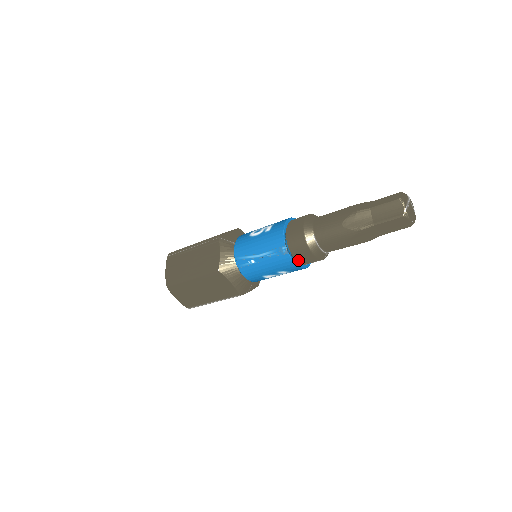
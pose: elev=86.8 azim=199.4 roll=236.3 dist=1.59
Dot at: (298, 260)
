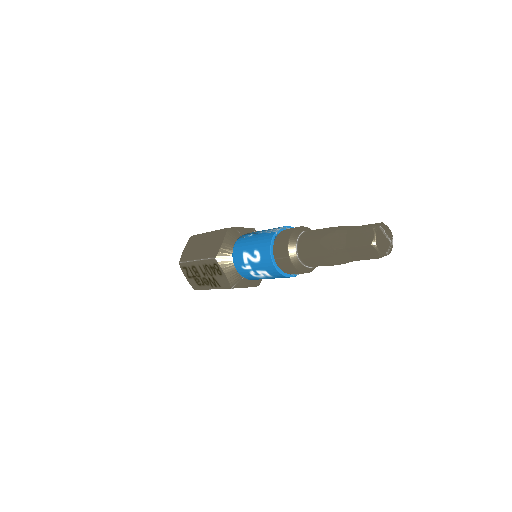
Dot at: (275, 244)
